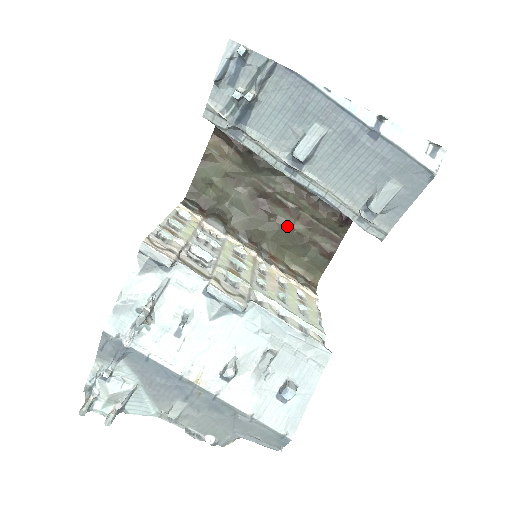
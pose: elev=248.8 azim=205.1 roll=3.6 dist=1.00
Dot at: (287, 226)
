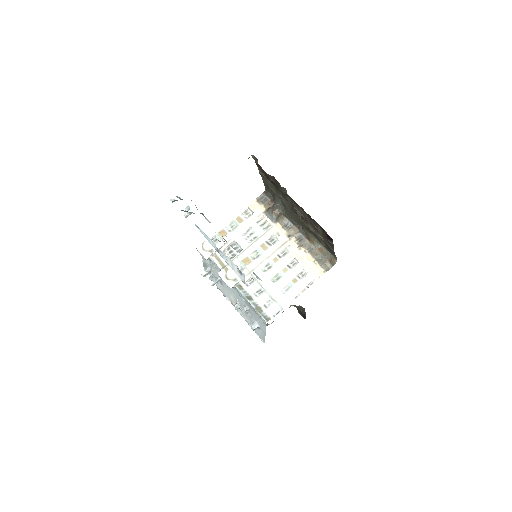
Dot at: (306, 226)
